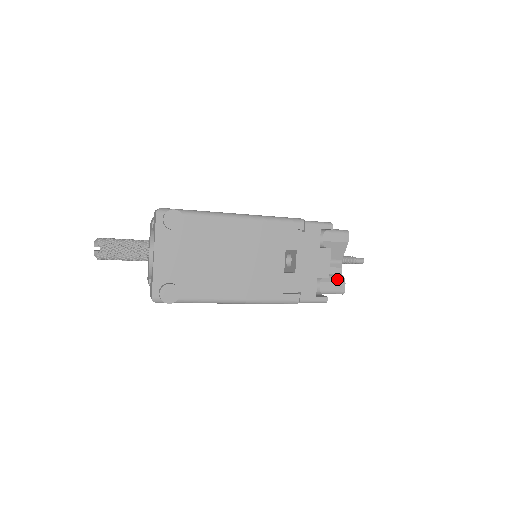
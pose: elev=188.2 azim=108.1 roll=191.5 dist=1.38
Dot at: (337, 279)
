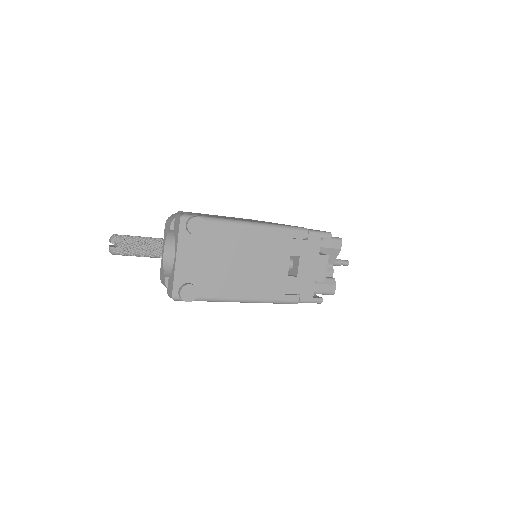
Dot at: (329, 281)
